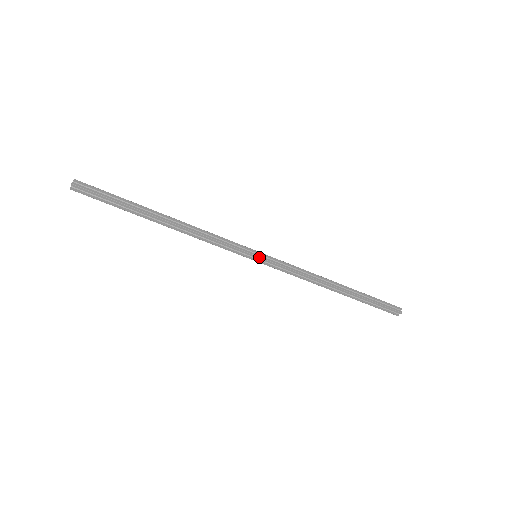
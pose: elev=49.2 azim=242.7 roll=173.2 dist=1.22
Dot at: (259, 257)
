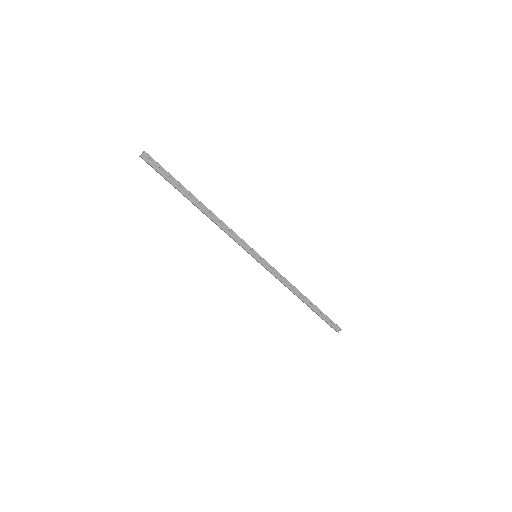
Dot at: (256, 260)
